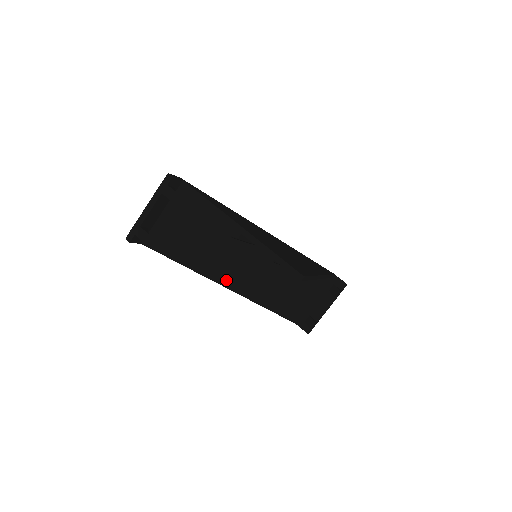
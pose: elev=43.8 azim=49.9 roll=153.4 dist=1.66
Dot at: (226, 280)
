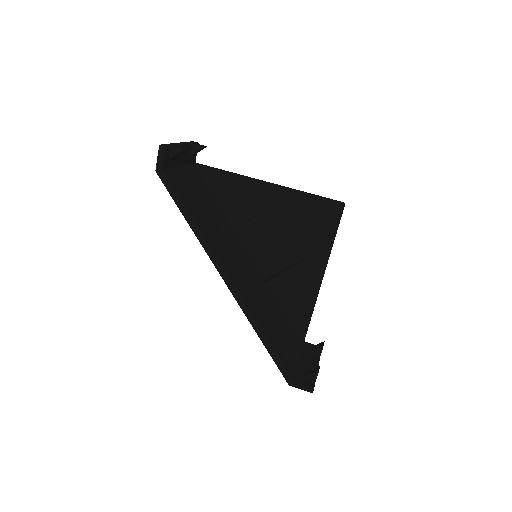
Dot at: (229, 271)
